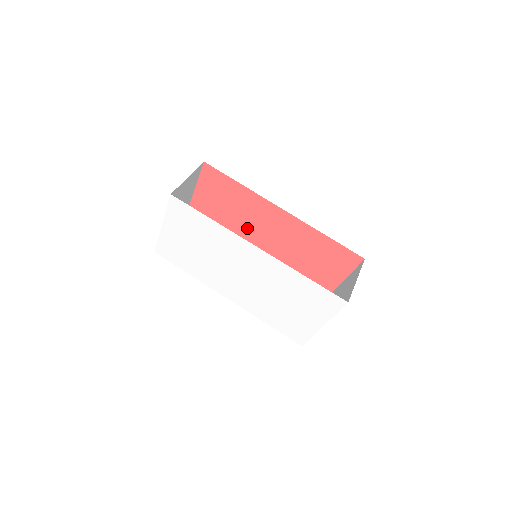
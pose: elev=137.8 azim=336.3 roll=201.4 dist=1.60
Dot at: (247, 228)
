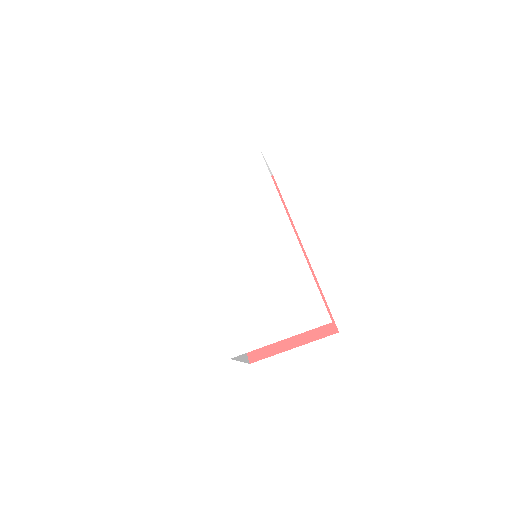
Dot at: occluded
